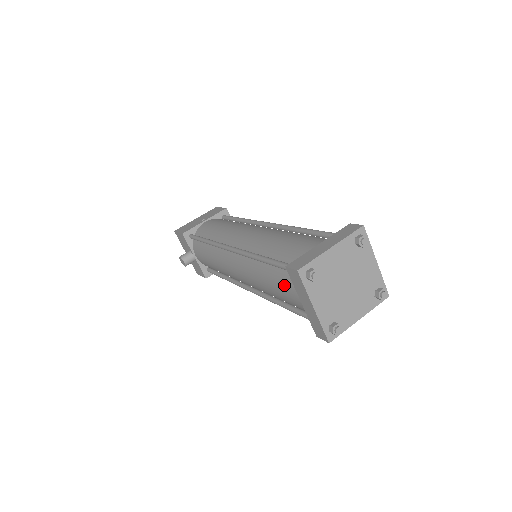
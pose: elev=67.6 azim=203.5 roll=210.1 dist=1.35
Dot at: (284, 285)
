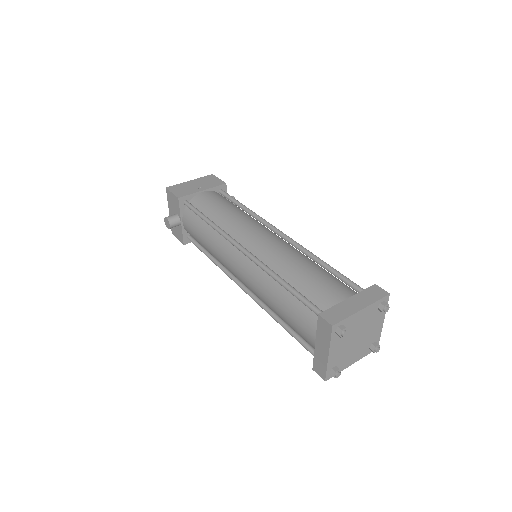
Dot at: (300, 318)
